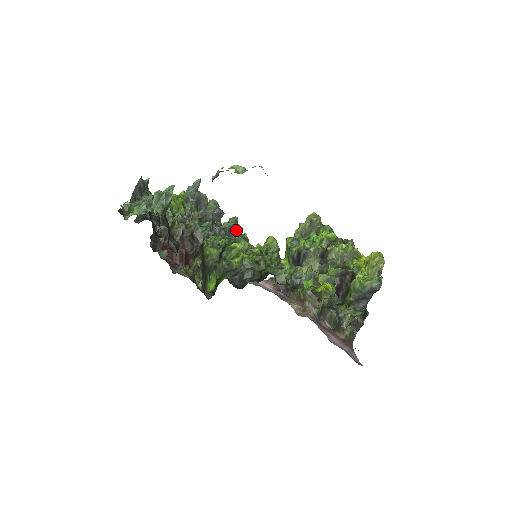
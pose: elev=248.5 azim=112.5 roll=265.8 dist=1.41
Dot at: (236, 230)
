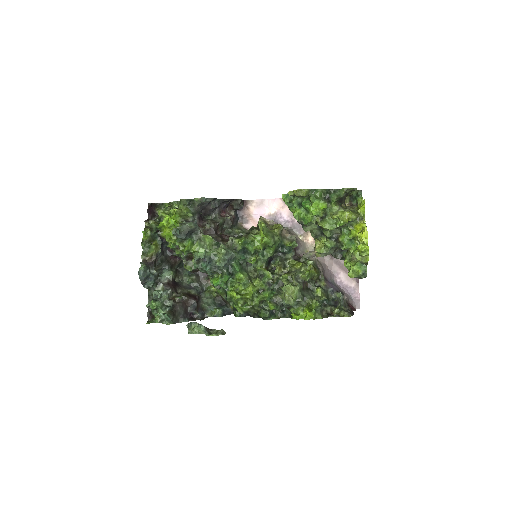
Dot at: (229, 260)
